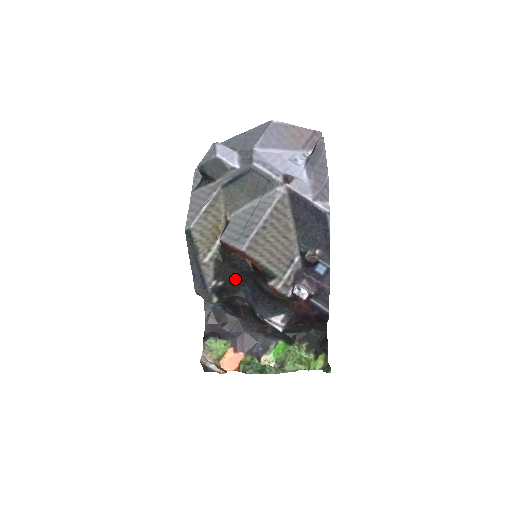
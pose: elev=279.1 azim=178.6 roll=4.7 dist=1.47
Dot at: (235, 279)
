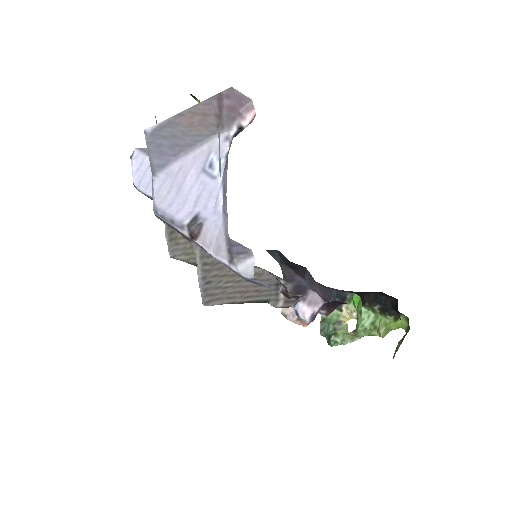
Dot at: occluded
